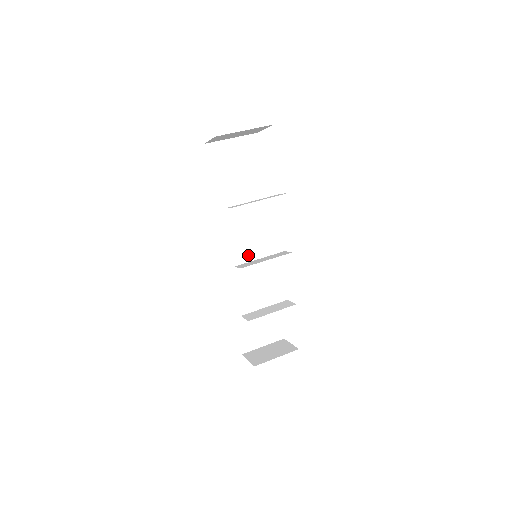
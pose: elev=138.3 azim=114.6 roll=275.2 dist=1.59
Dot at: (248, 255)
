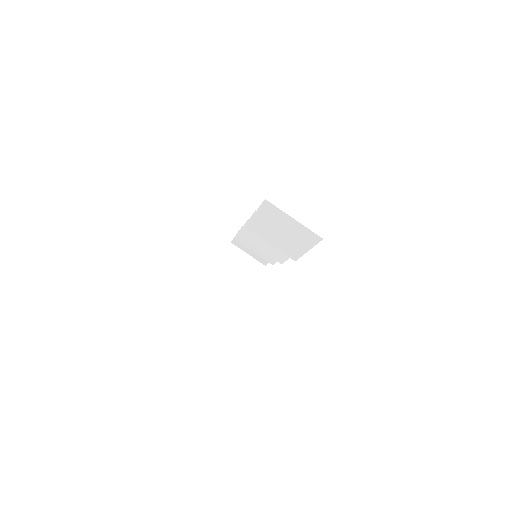
Dot at: (256, 246)
